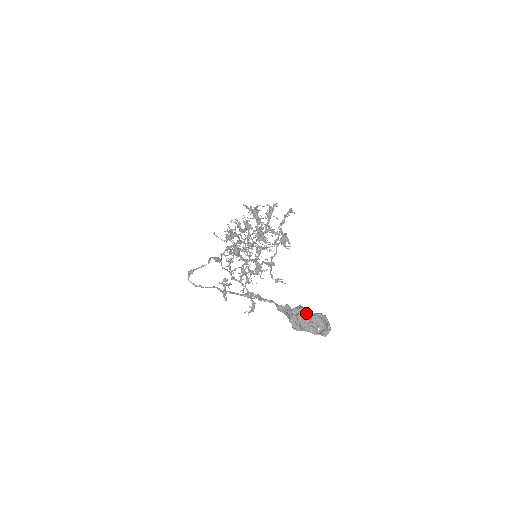
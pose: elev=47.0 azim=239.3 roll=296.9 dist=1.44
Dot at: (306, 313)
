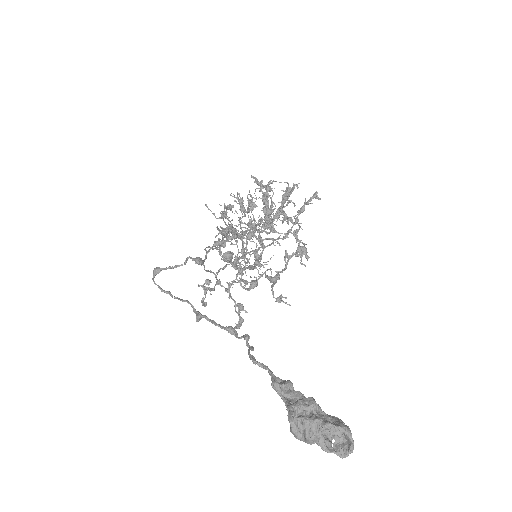
Dot at: (319, 420)
